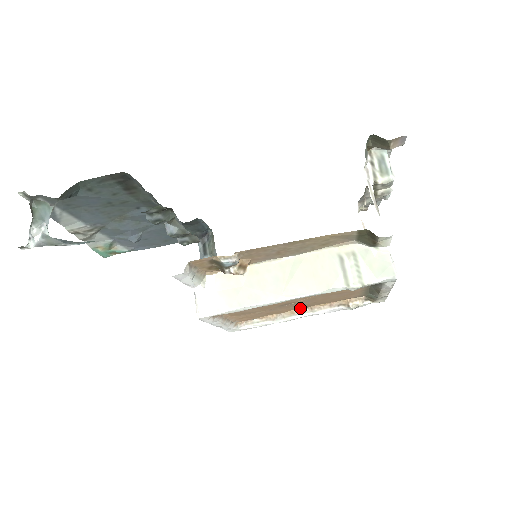
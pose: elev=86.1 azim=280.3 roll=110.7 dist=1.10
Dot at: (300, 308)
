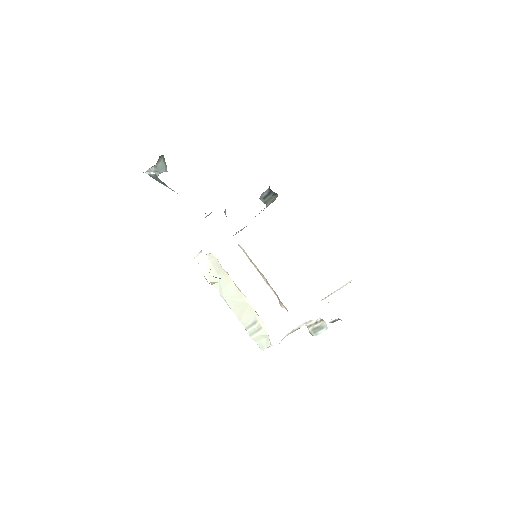
Dot at: (263, 276)
